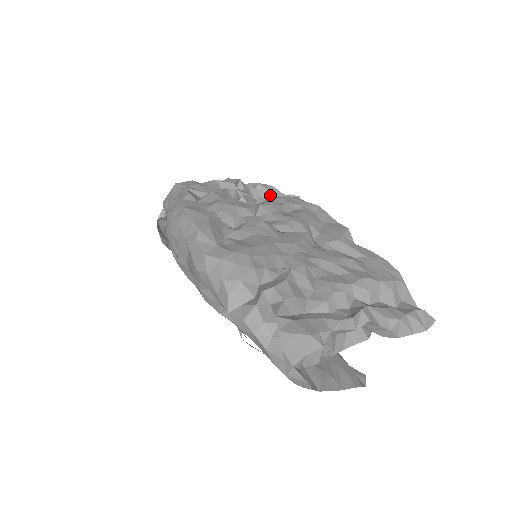
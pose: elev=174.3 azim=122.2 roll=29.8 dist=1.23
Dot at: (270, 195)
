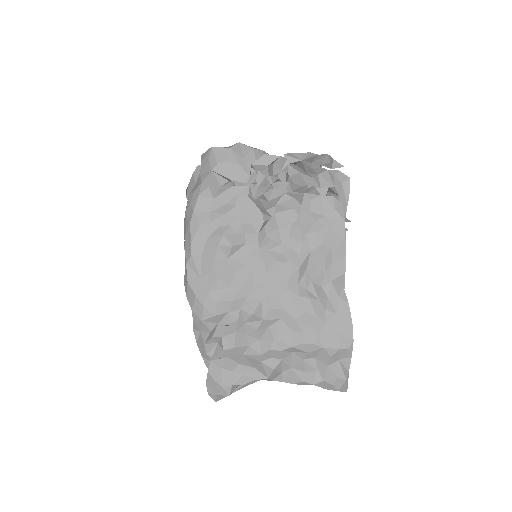
Dot at: (309, 178)
